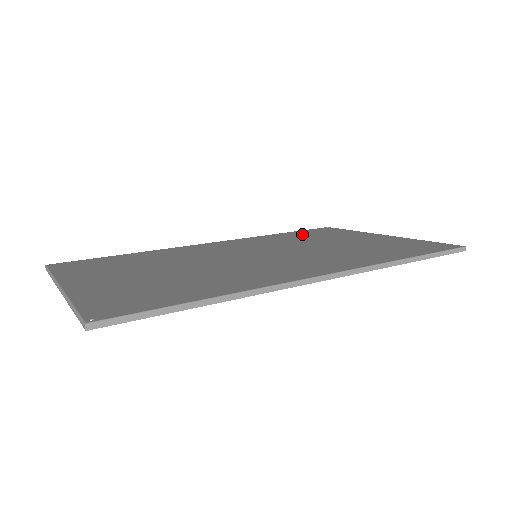
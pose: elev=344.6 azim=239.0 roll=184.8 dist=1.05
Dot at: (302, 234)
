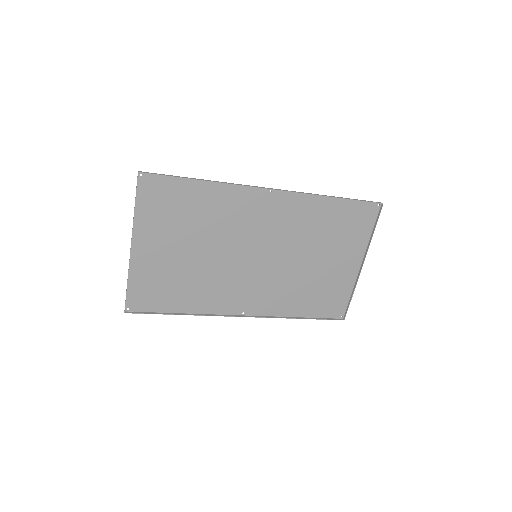
Dot at: (312, 302)
